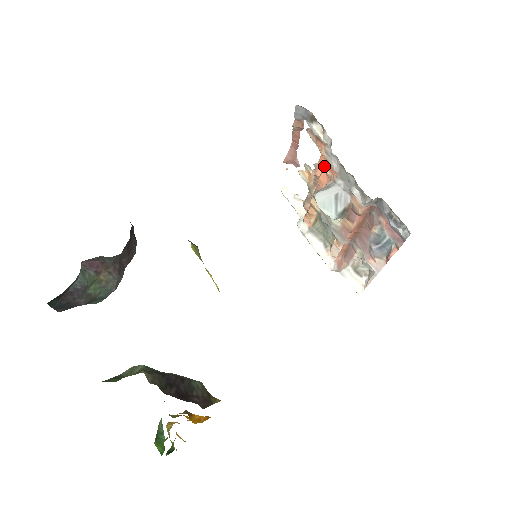
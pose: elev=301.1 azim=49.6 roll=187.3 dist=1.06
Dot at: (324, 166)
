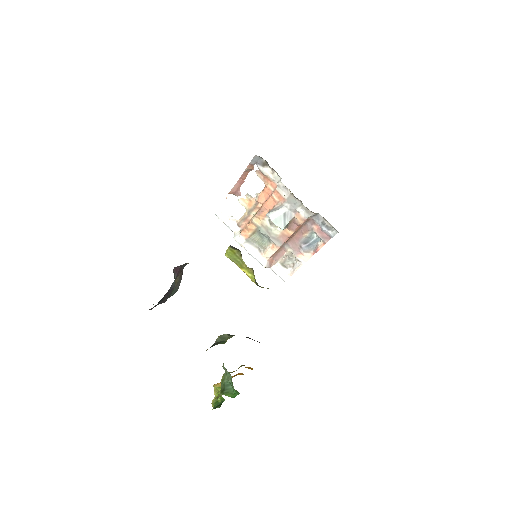
Dot at: (273, 195)
